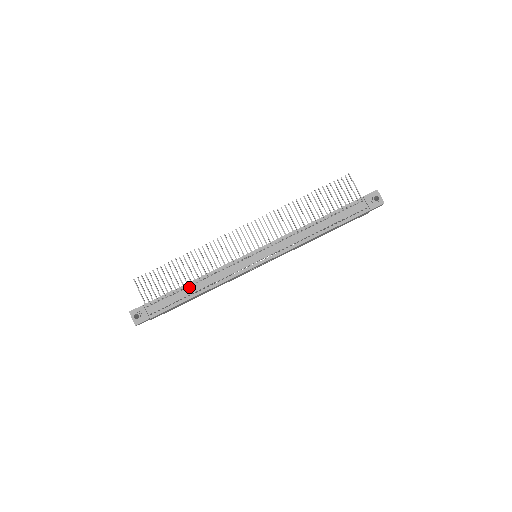
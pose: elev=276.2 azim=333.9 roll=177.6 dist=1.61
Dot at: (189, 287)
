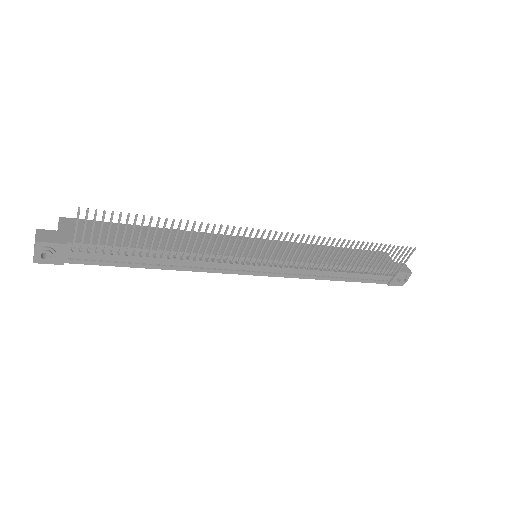
Dot at: (153, 255)
